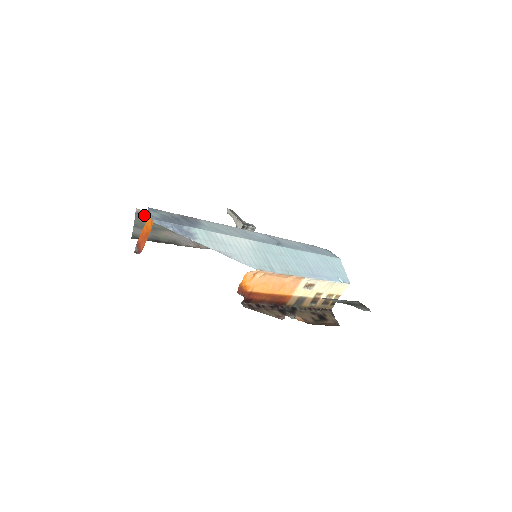
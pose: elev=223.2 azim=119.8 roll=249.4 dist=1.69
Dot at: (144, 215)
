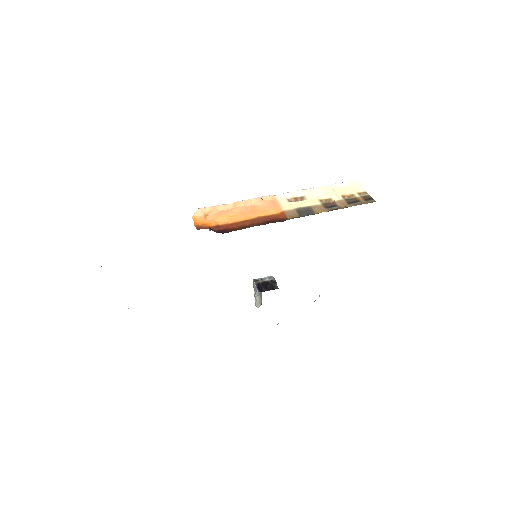
Dot at: occluded
